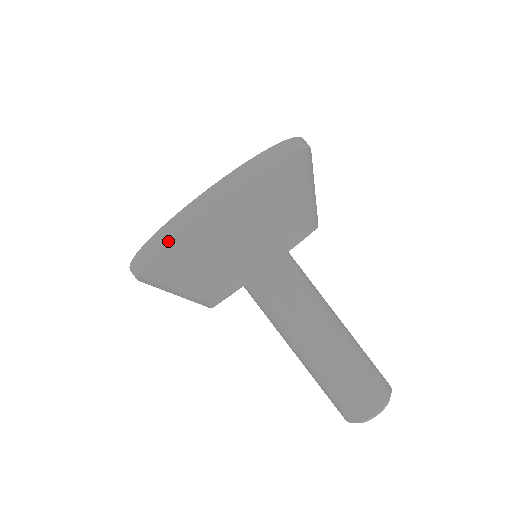
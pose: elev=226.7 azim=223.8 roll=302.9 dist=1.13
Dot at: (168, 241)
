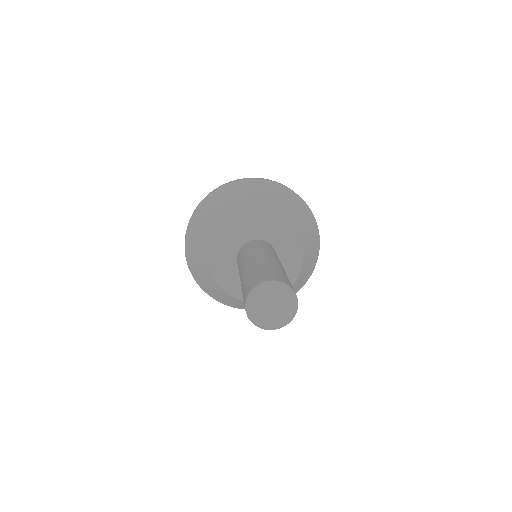
Dot at: (236, 181)
